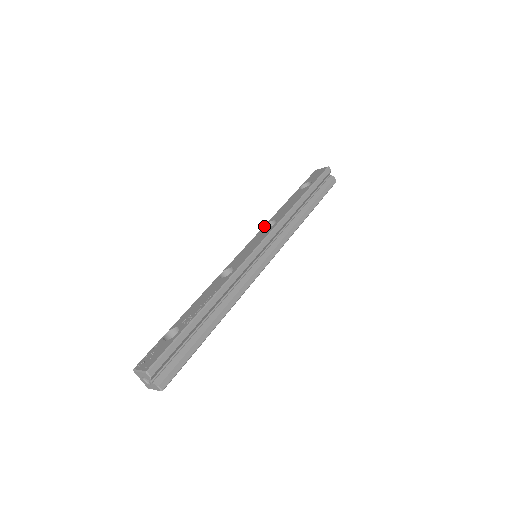
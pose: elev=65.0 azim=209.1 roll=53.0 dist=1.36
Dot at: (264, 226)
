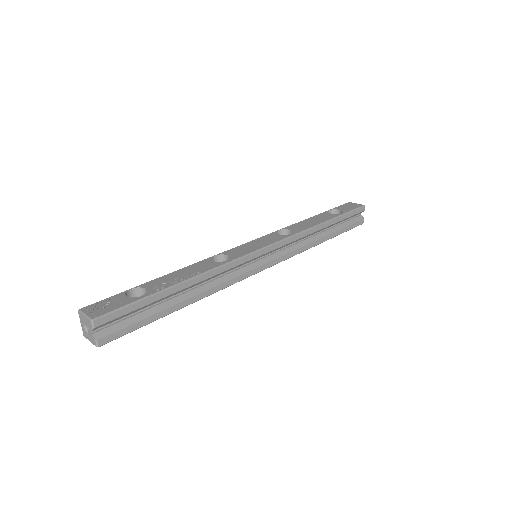
Dot at: (277, 230)
